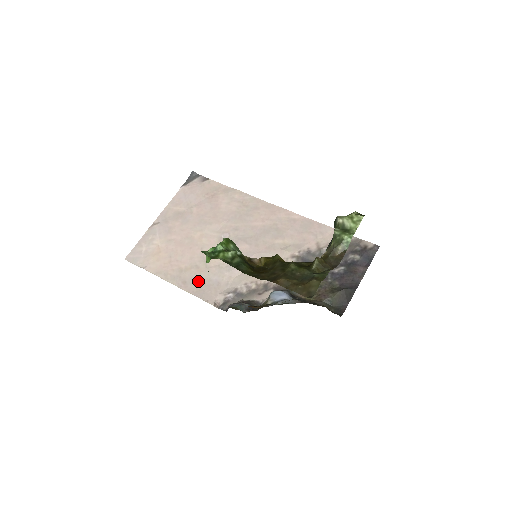
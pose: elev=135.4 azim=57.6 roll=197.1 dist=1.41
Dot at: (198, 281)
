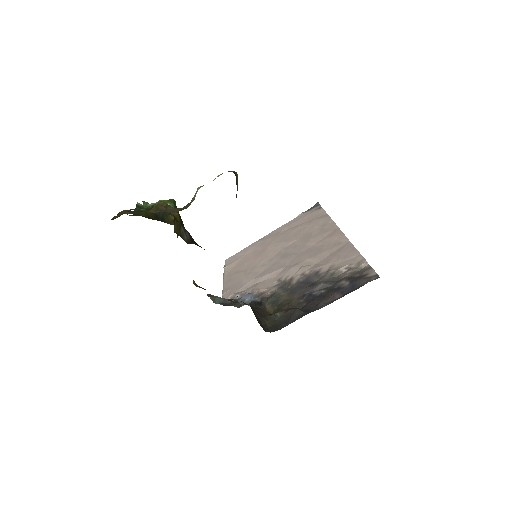
Dot at: (235, 281)
